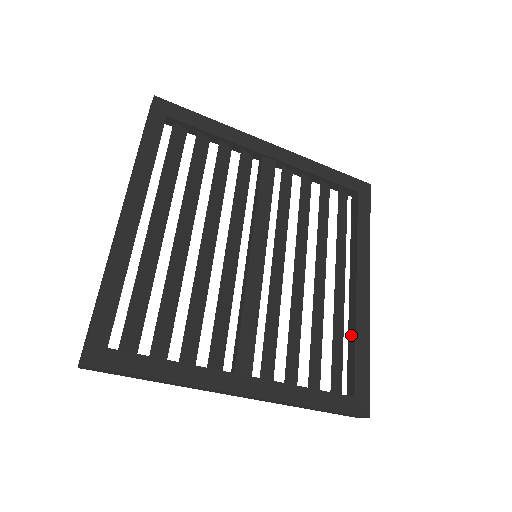
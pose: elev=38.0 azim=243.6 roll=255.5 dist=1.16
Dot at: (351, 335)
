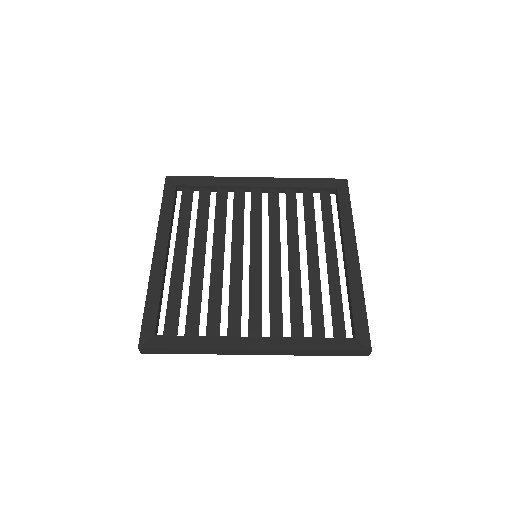
Dot at: (348, 294)
